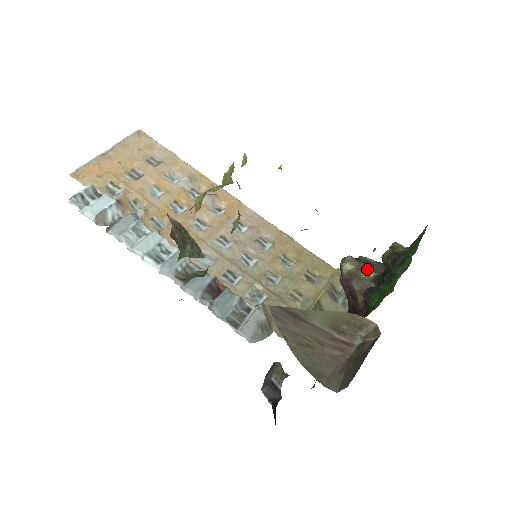
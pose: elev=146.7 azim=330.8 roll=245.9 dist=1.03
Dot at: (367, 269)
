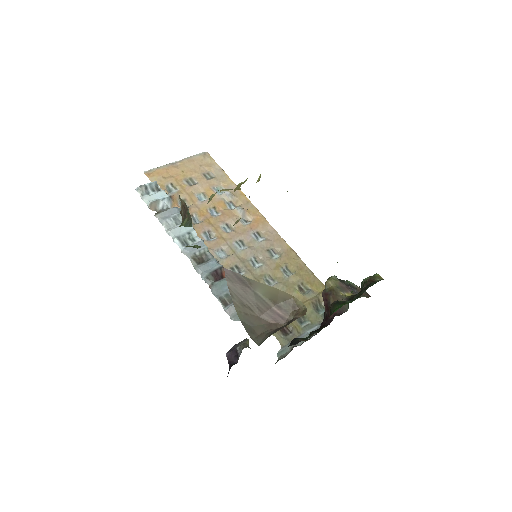
Dot at: (346, 289)
